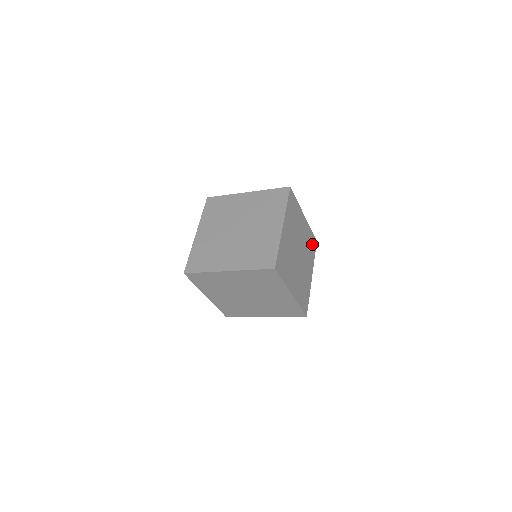
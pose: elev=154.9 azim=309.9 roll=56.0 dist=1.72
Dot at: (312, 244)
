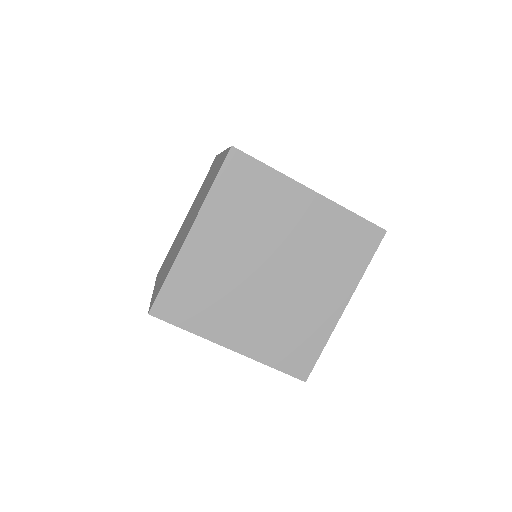
Dot at: occluded
